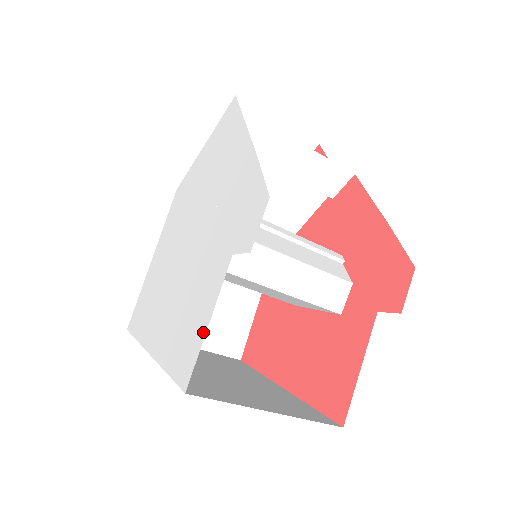
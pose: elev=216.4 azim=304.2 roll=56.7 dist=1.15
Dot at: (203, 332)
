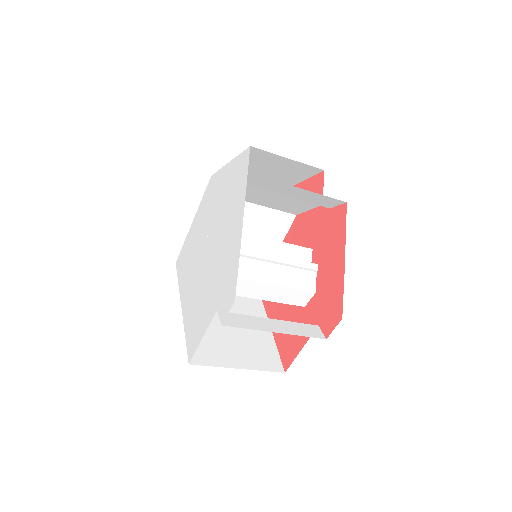
Dot at: (199, 340)
